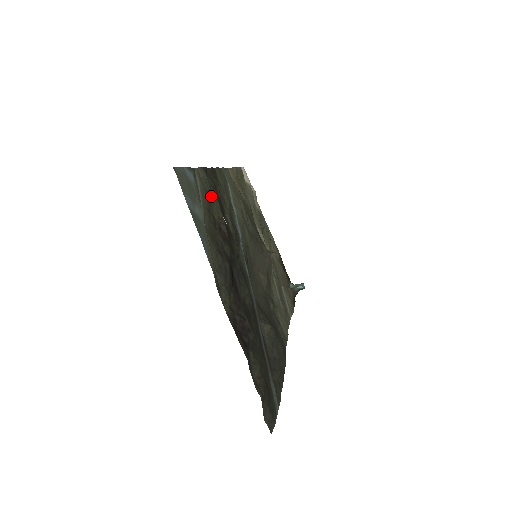
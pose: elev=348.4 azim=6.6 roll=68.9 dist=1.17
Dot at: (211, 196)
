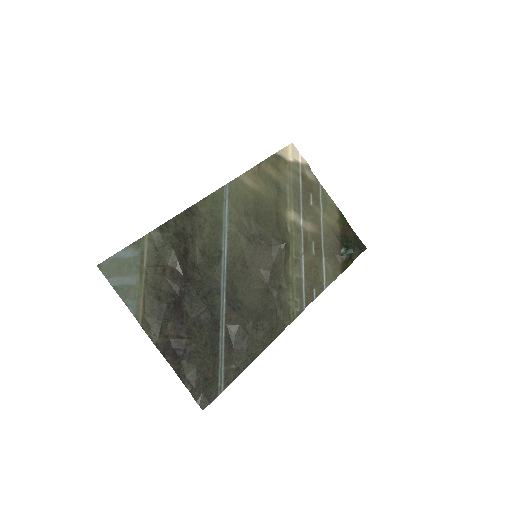
Dot at: (163, 250)
